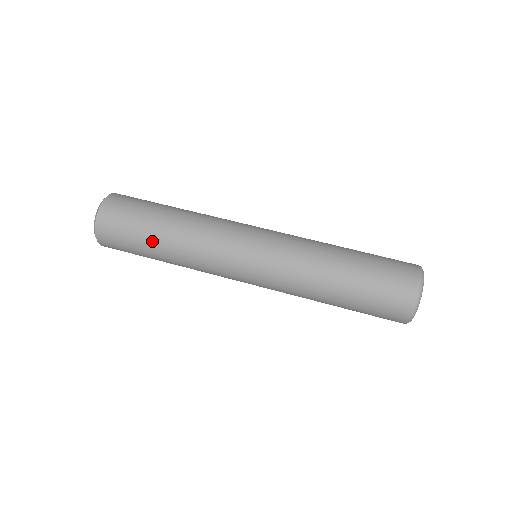
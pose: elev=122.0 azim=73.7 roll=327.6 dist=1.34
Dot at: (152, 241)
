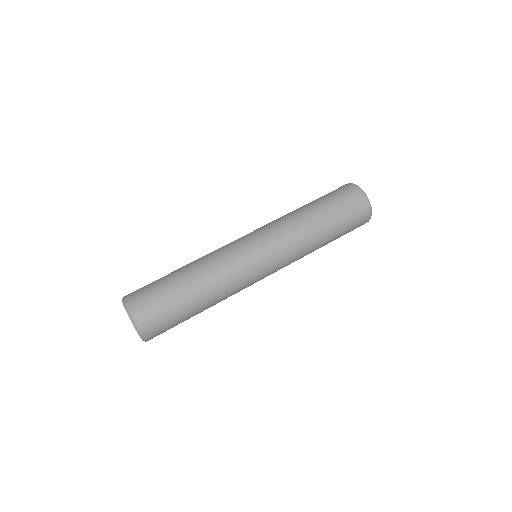
Dot at: (192, 308)
